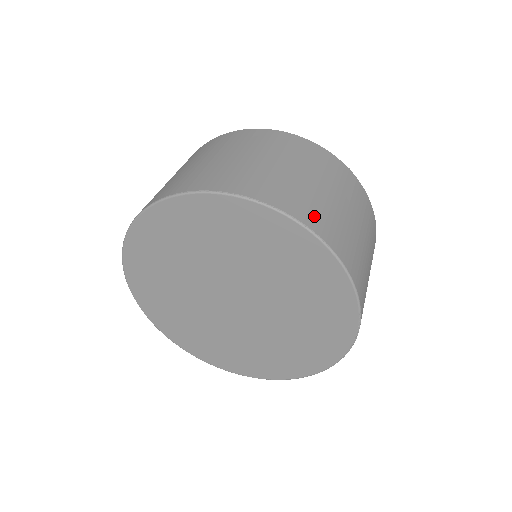
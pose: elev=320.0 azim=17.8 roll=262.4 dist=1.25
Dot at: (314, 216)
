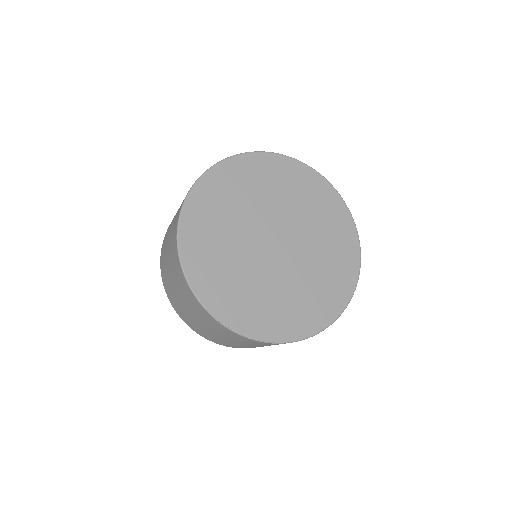
Dot at: occluded
